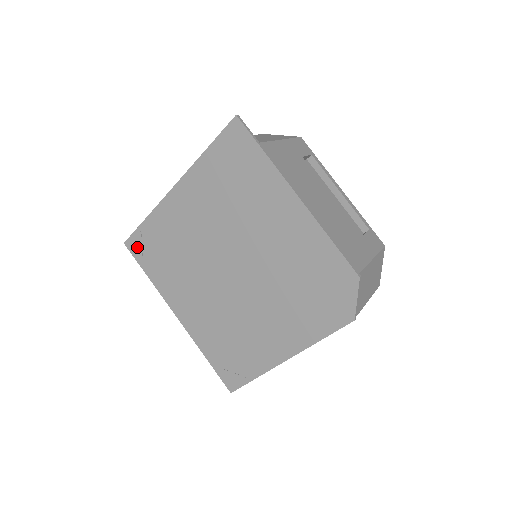
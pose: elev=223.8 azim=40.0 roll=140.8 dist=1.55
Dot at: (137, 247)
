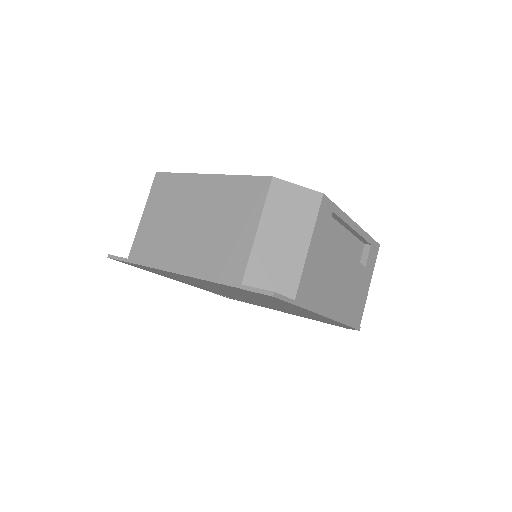
Dot at: occluded
